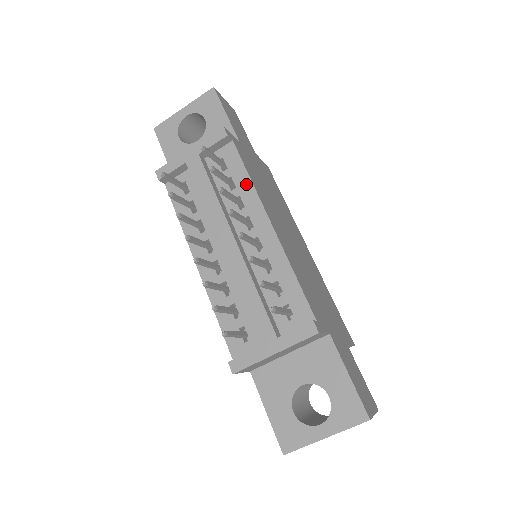
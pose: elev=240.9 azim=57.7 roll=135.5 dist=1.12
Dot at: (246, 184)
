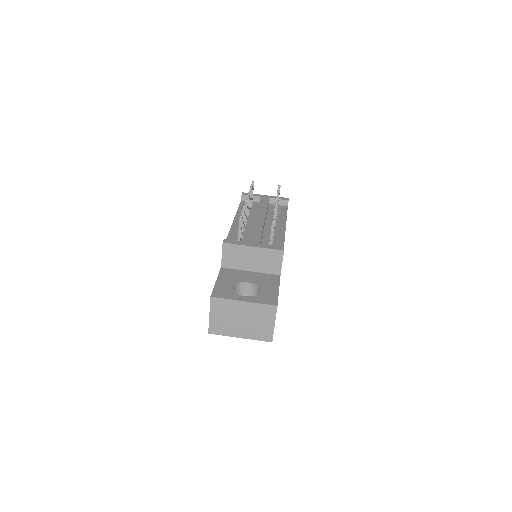
Dot at: (283, 216)
